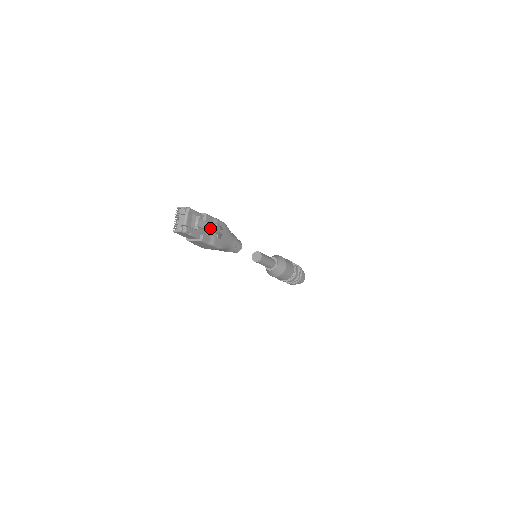
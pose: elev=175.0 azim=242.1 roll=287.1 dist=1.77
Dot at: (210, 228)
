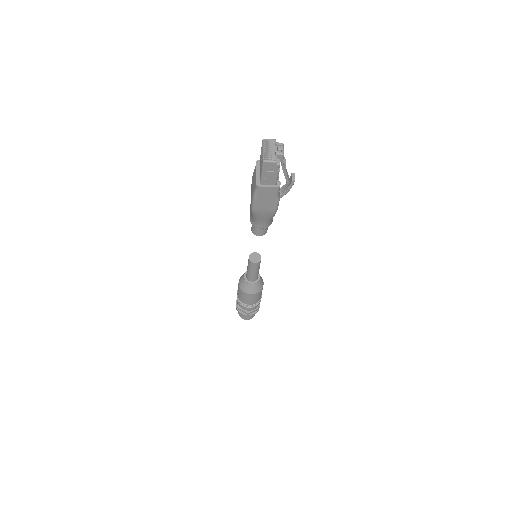
Dot at: (287, 176)
